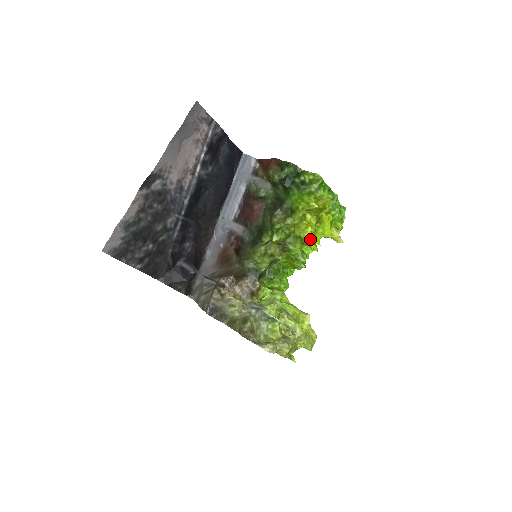
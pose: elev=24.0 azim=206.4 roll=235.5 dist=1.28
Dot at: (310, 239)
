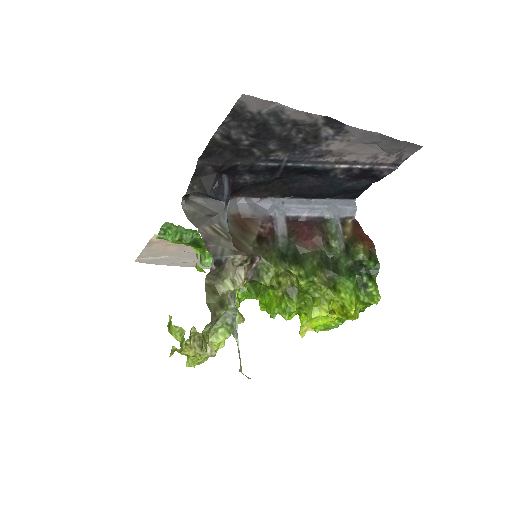
Dot at: (314, 318)
